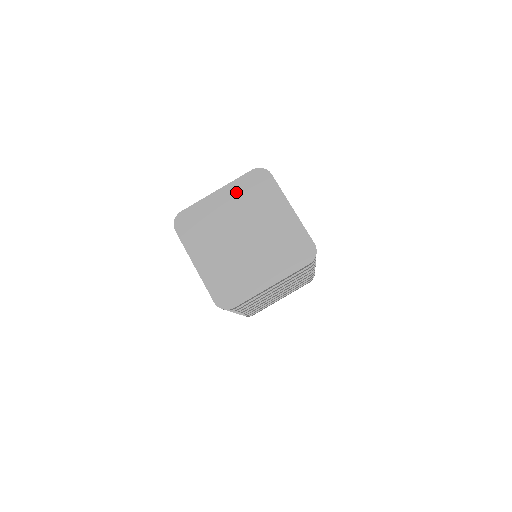
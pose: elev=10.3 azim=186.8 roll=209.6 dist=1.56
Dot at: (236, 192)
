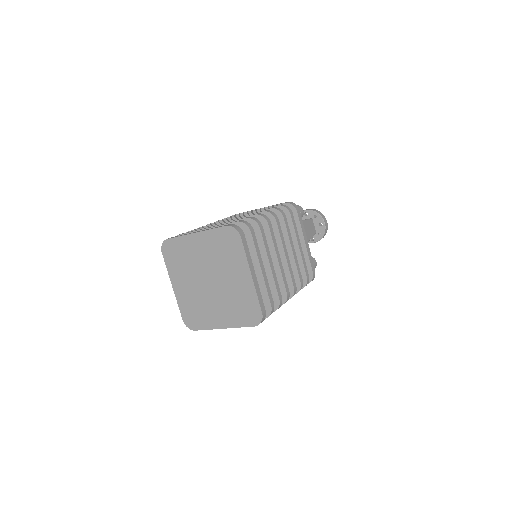
Dot at: (210, 241)
